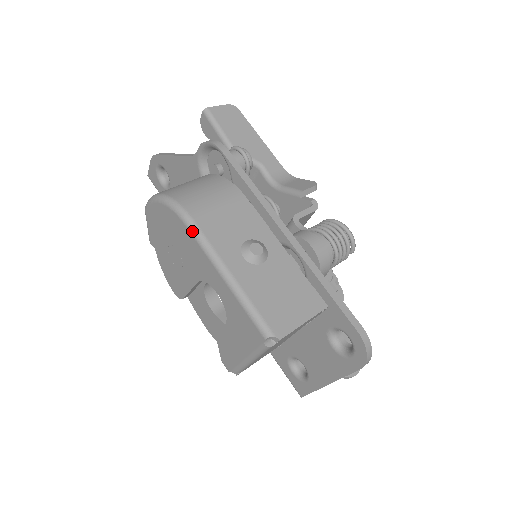
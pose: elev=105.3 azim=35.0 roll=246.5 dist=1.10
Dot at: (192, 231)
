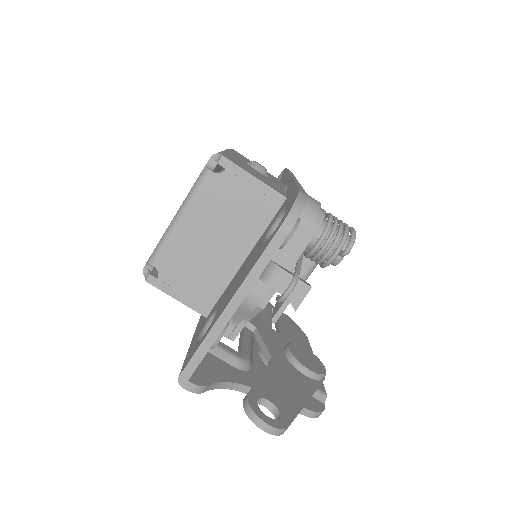
Dot at: occluded
